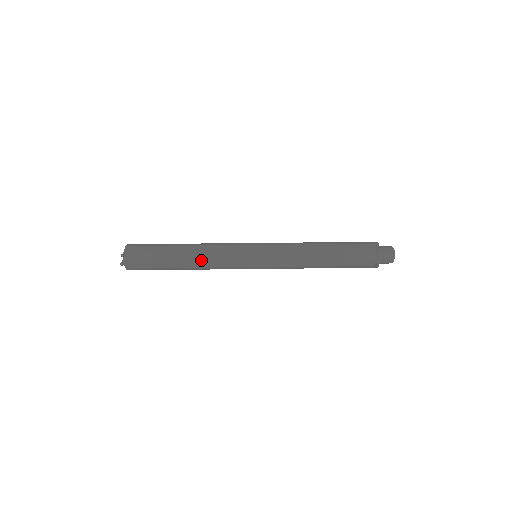
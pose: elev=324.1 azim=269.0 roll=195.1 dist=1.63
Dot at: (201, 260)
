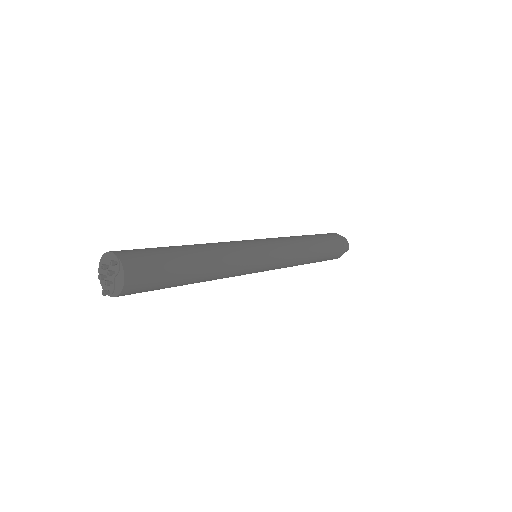
Dot at: (211, 245)
